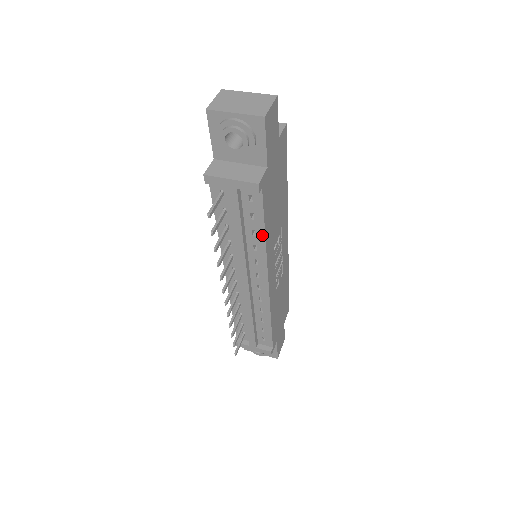
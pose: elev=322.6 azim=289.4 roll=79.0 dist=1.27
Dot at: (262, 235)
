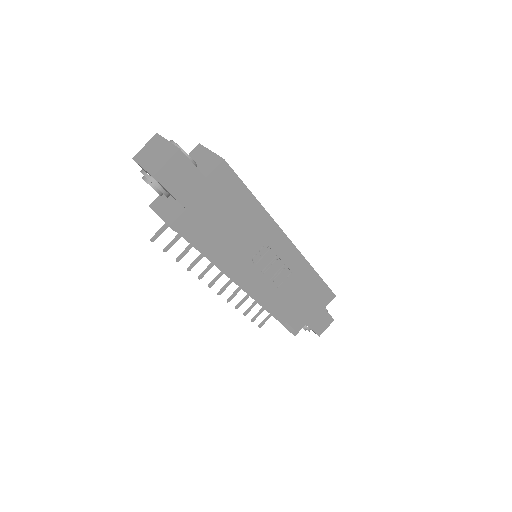
Dot at: (212, 255)
